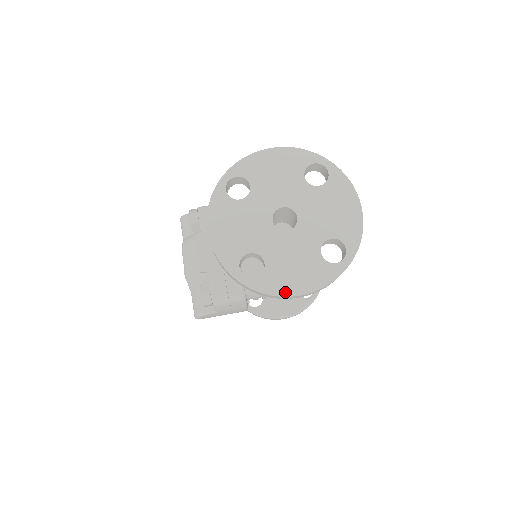
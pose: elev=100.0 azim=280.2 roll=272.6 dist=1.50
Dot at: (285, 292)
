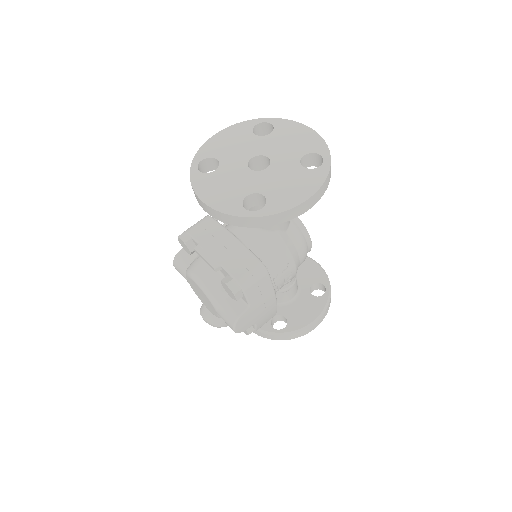
Dot at: (294, 203)
